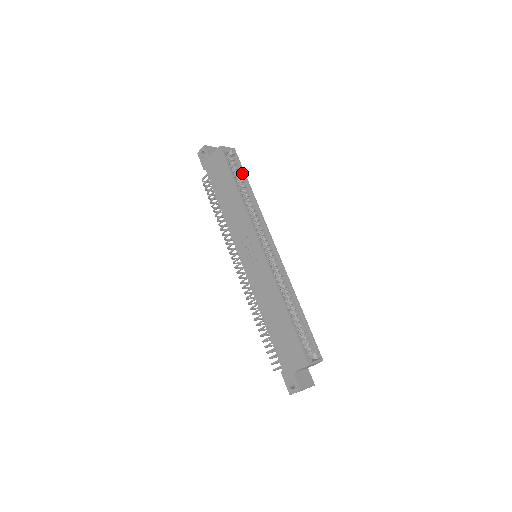
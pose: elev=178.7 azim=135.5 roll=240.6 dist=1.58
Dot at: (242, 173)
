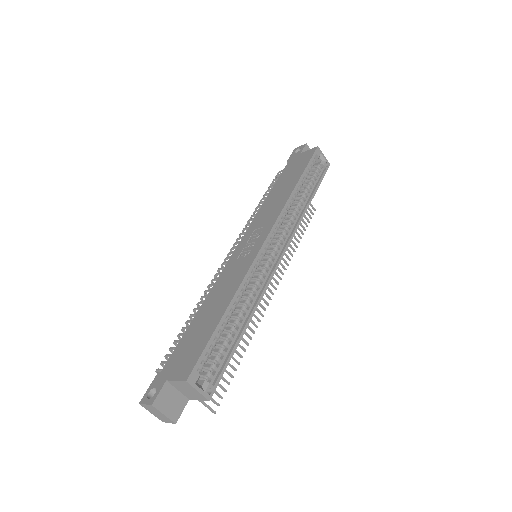
Dot at: (316, 184)
